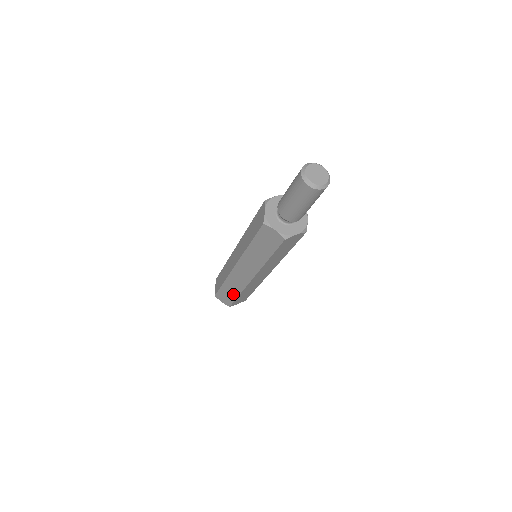
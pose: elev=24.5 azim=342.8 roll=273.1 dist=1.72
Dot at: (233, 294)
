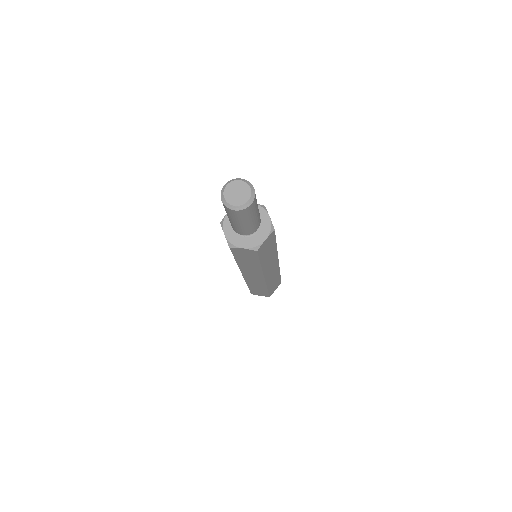
Dot at: (262, 290)
